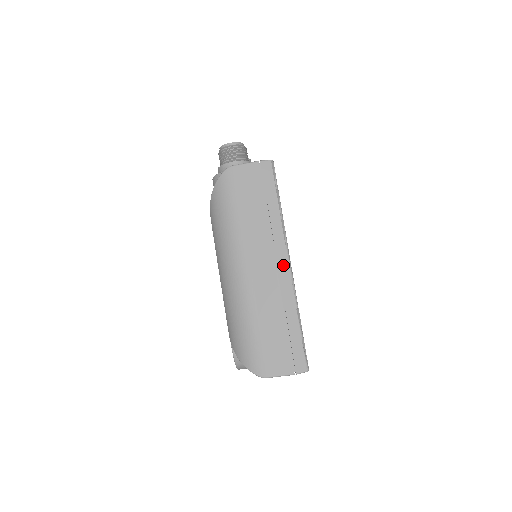
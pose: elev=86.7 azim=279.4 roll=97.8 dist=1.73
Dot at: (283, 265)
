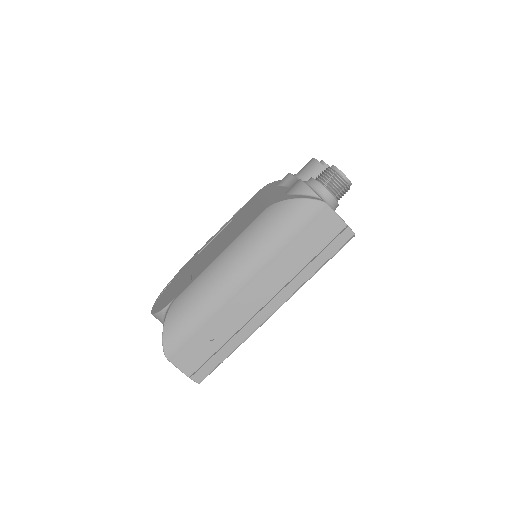
Dot at: (270, 308)
